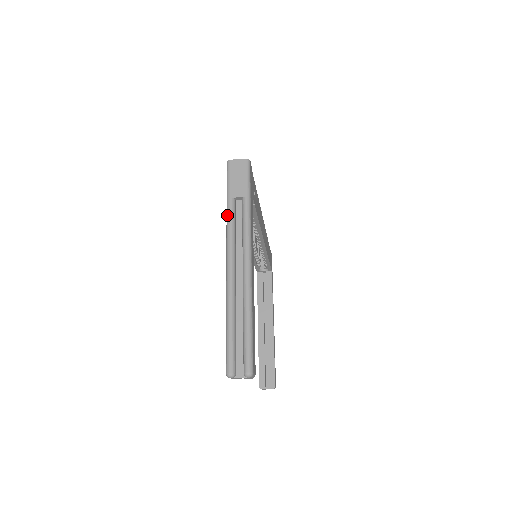
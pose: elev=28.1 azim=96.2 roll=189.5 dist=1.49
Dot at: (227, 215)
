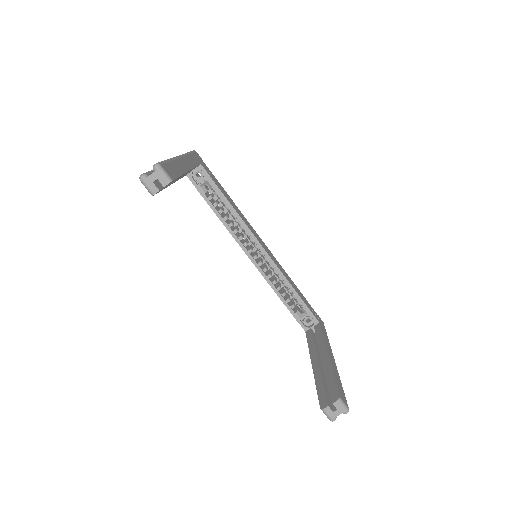
Dot at: occluded
